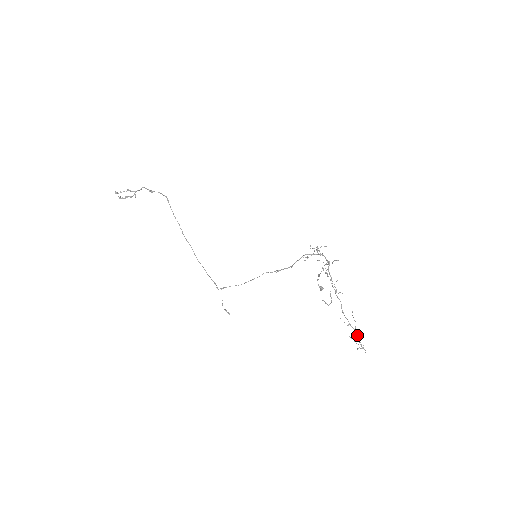
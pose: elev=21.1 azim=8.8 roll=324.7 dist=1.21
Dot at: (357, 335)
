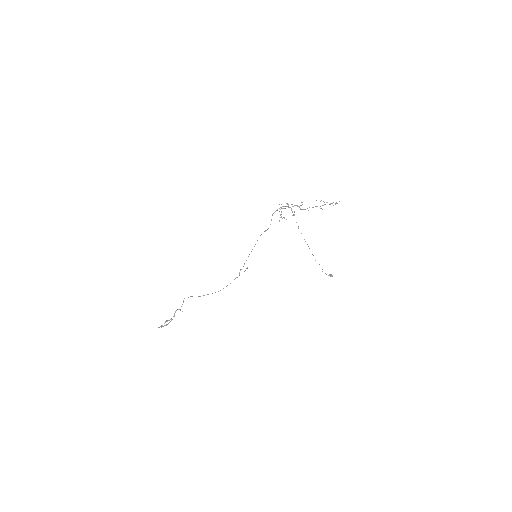
Dot at: (329, 204)
